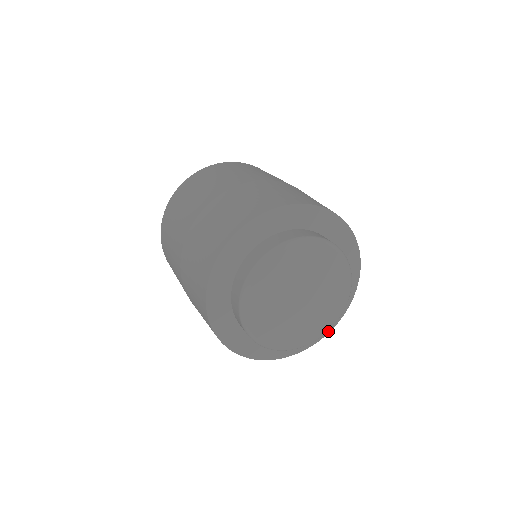
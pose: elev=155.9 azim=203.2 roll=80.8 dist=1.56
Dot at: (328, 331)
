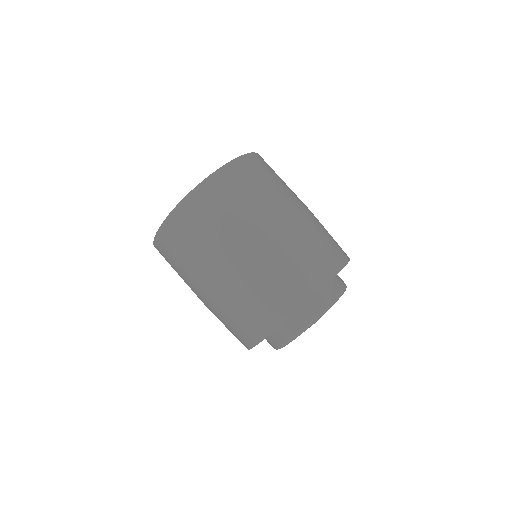
Dot at: occluded
